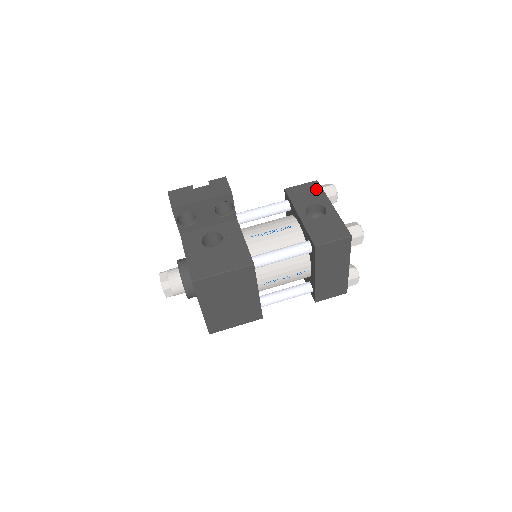
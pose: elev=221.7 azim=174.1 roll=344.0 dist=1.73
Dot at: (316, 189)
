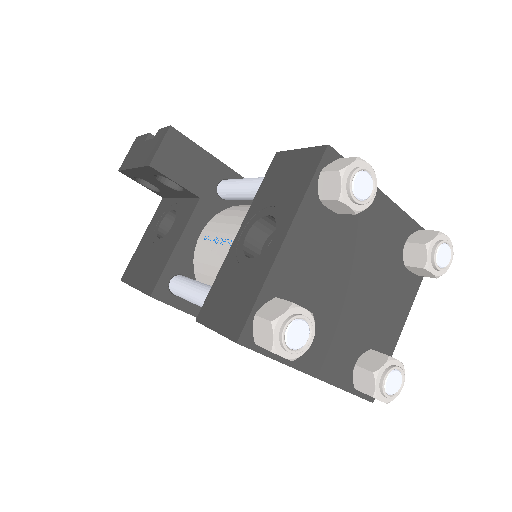
Dot at: (304, 173)
